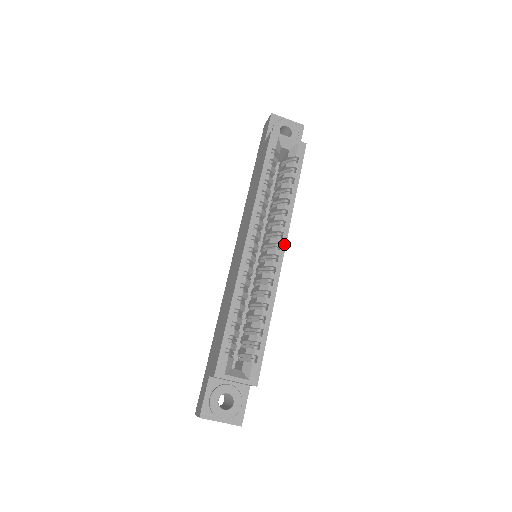
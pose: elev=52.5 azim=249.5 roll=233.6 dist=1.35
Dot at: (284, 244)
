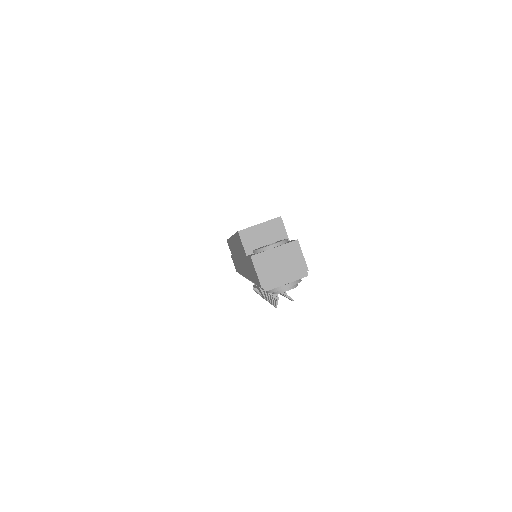
Dot at: occluded
